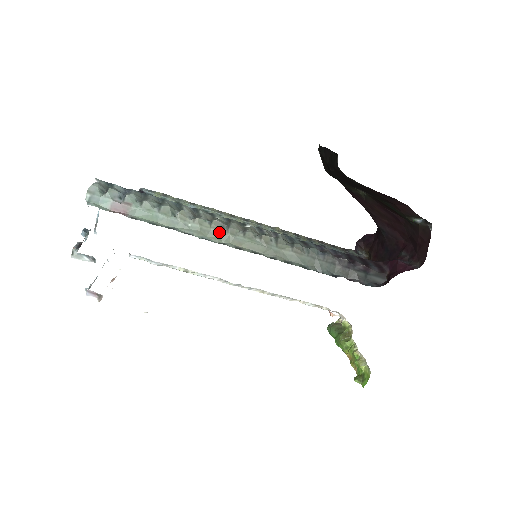
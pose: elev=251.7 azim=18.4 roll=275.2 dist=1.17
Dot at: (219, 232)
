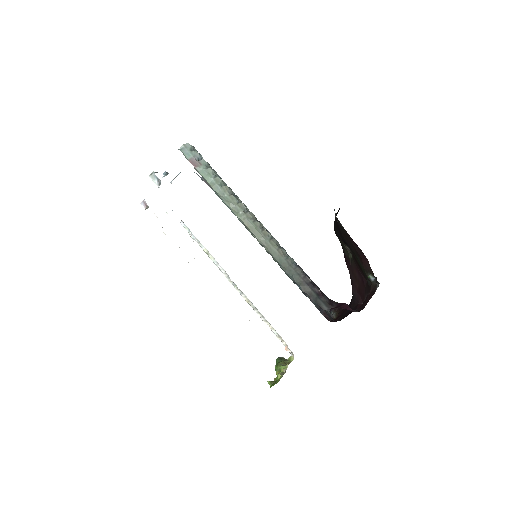
Dot at: (240, 210)
